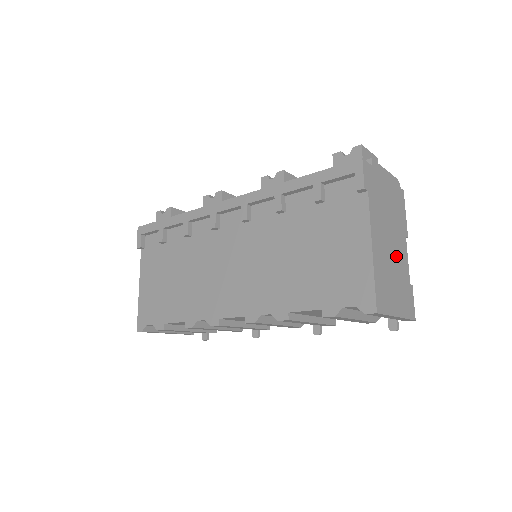
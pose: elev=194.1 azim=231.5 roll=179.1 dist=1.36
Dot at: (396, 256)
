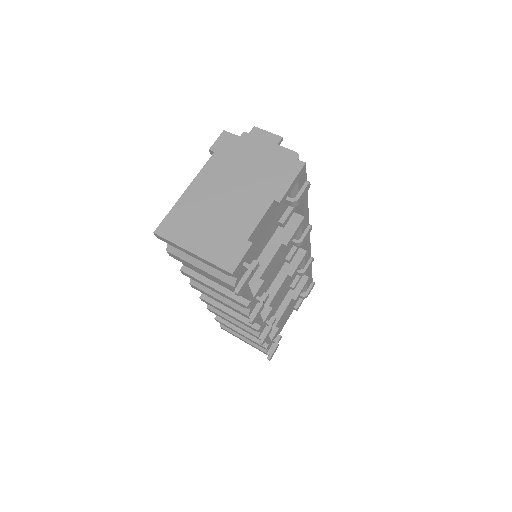
Dot at: (233, 208)
